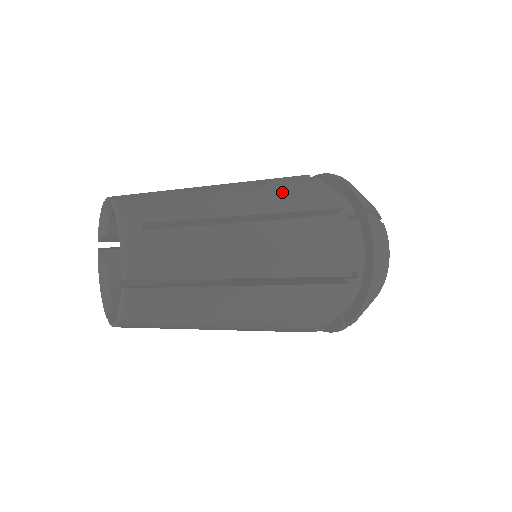
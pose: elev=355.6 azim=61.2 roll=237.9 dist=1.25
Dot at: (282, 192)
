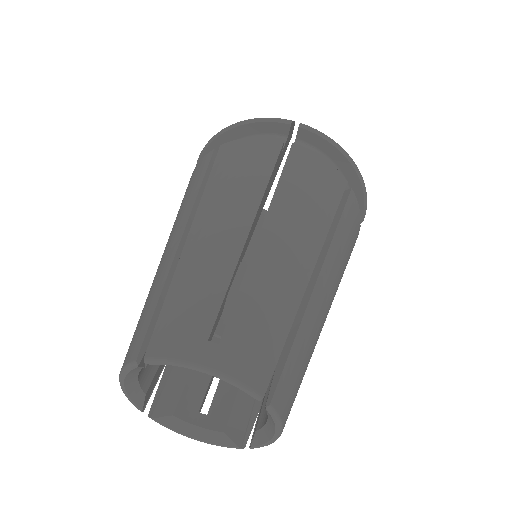
Dot at: (345, 256)
